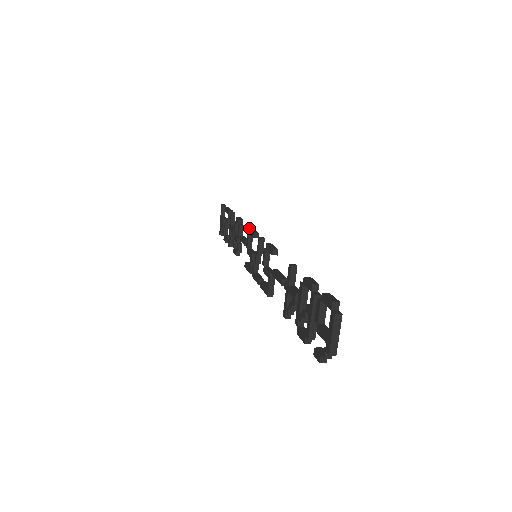
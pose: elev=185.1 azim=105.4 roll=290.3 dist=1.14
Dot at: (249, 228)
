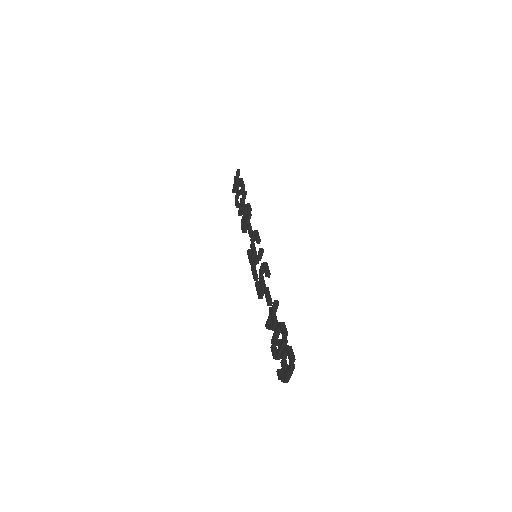
Dot at: (254, 230)
